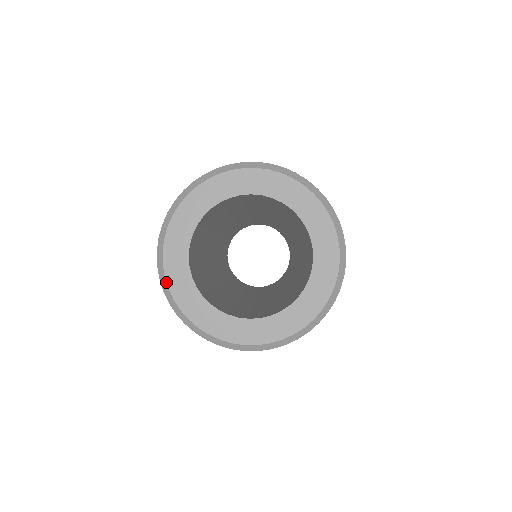
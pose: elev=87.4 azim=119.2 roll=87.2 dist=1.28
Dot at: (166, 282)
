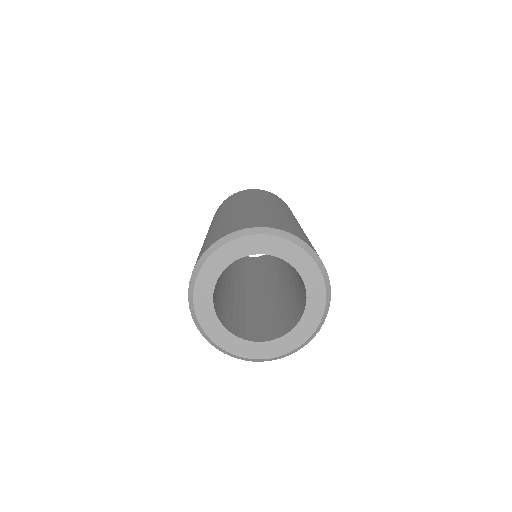
Dot at: (194, 288)
